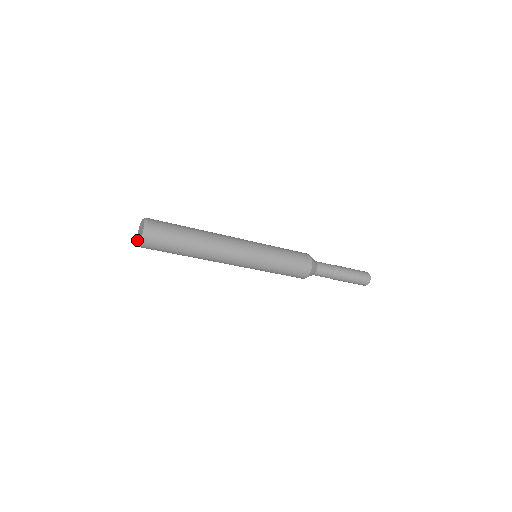
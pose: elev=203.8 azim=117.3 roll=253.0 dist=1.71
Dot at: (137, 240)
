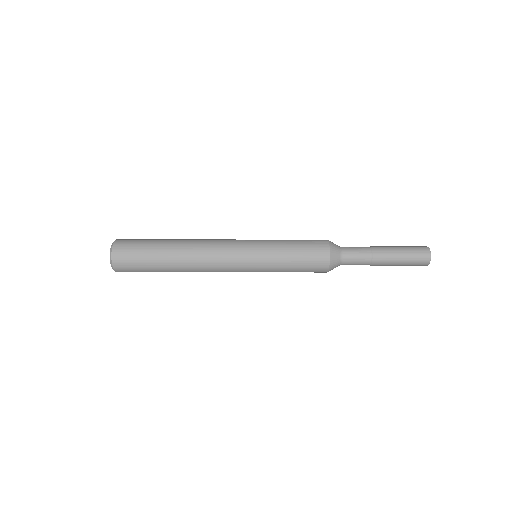
Dot at: occluded
